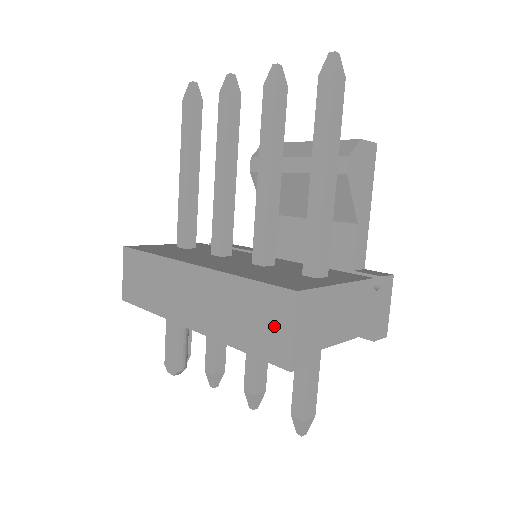
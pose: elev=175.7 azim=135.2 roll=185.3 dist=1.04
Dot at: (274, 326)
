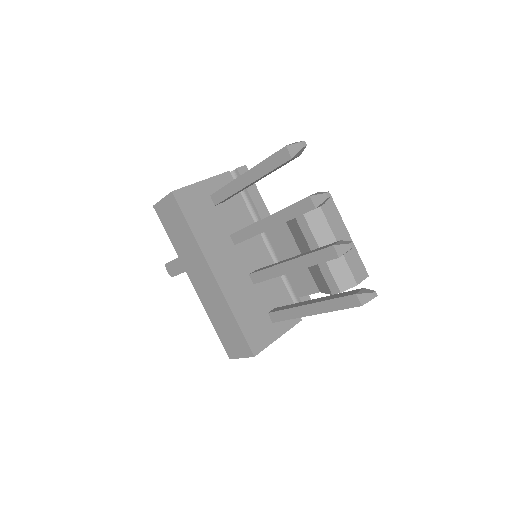
Dot at: (235, 346)
